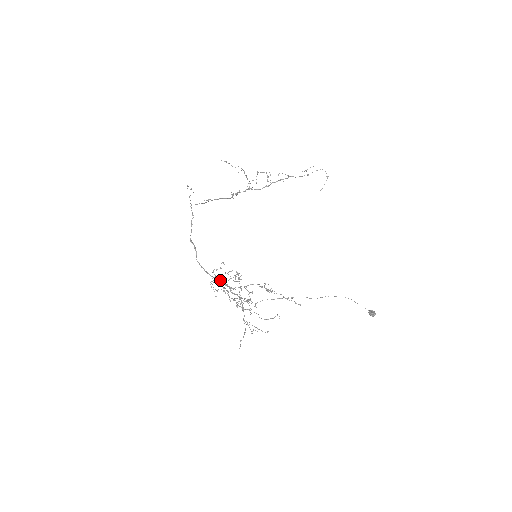
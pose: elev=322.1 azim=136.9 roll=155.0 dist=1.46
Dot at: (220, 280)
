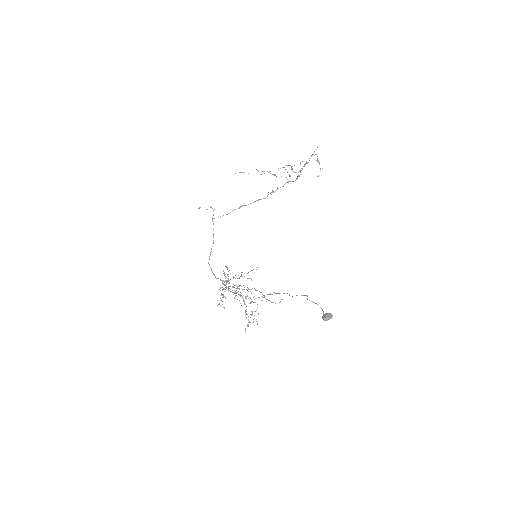
Dot at: (222, 281)
